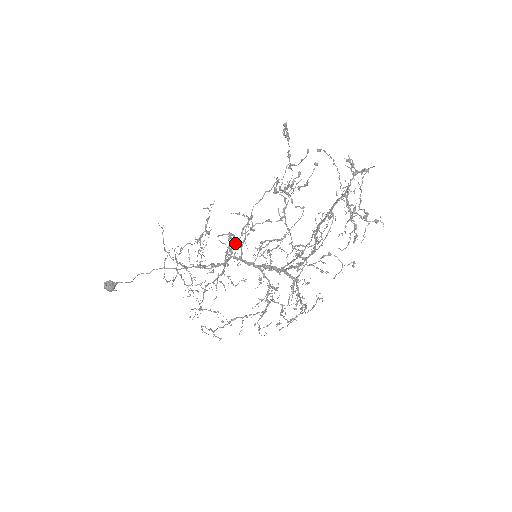
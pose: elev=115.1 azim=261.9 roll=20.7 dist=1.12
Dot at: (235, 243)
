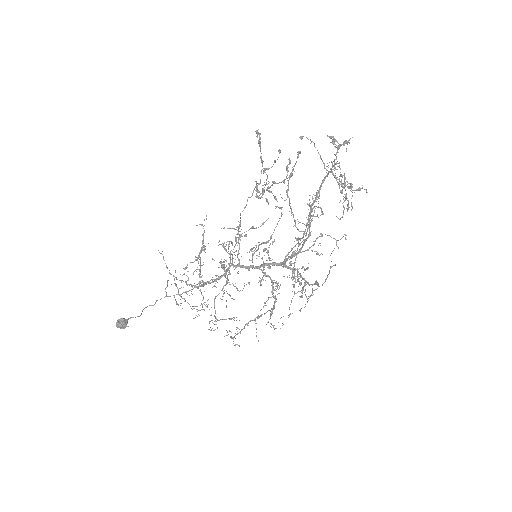
Dot at: (232, 251)
